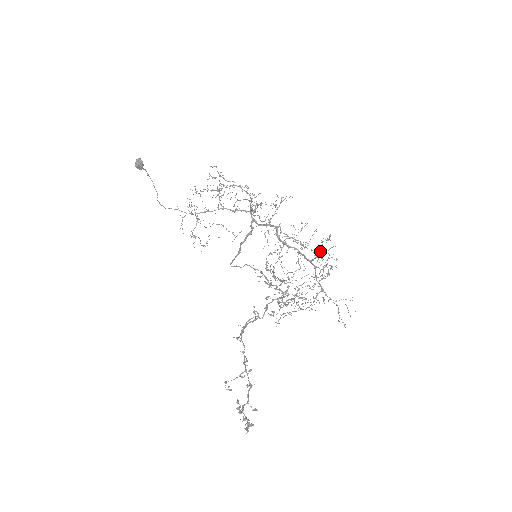
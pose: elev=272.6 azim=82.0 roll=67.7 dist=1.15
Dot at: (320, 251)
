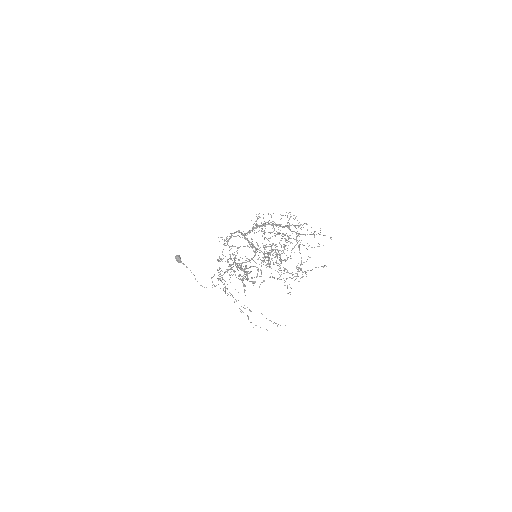
Dot at: occluded
